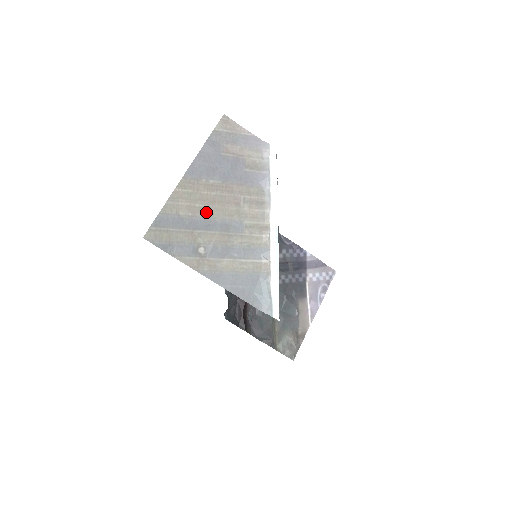
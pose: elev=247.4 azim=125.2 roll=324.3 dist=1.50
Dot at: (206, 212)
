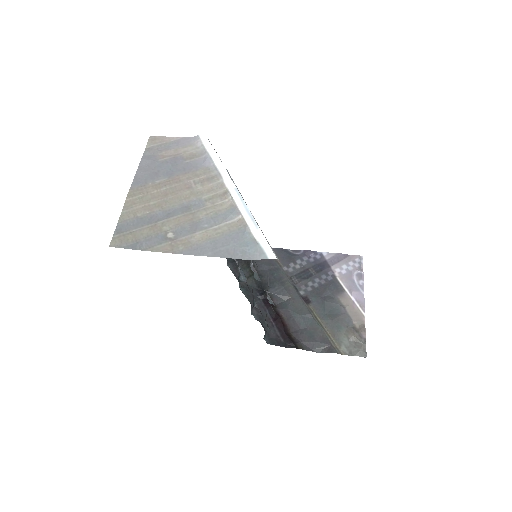
Dot at: (162, 205)
